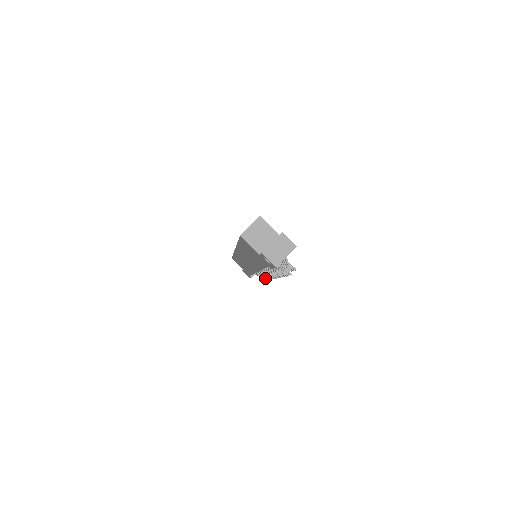
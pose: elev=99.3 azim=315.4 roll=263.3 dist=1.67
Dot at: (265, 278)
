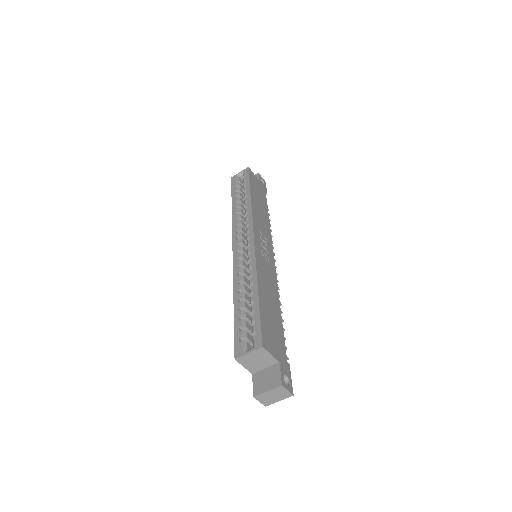
Dot at: occluded
